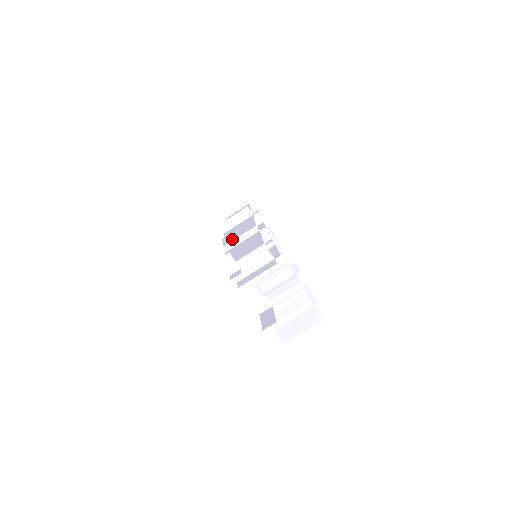
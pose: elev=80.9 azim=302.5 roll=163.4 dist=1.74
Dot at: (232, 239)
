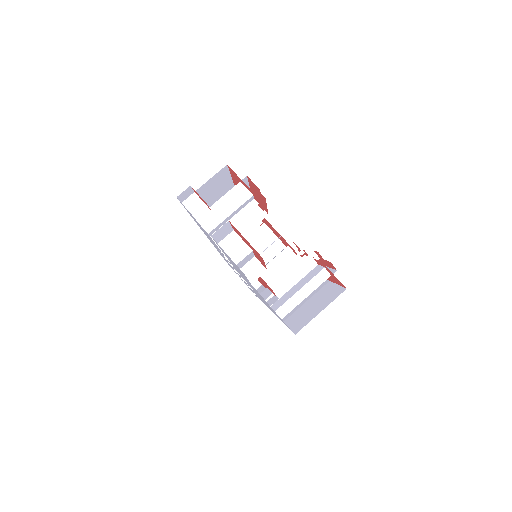
Dot at: occluded
